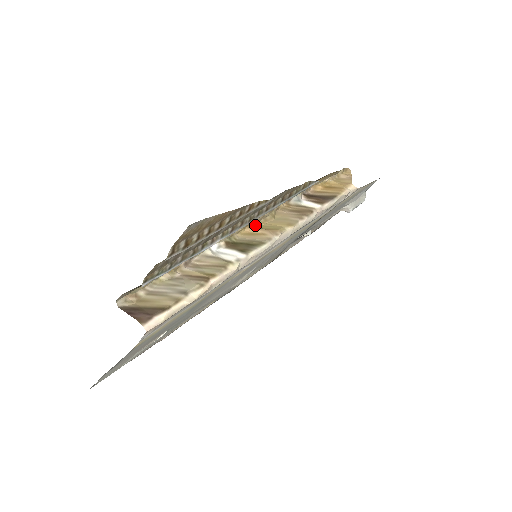
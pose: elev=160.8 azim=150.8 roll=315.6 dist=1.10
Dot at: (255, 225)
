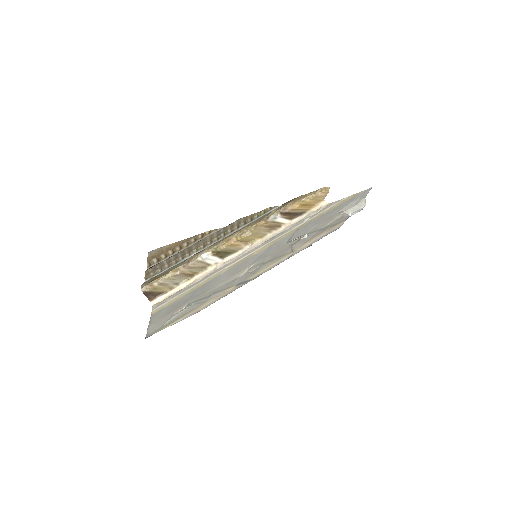
Dot at: (235, 239)
